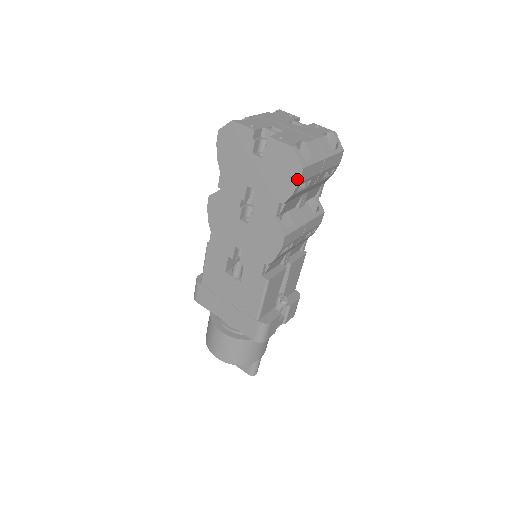
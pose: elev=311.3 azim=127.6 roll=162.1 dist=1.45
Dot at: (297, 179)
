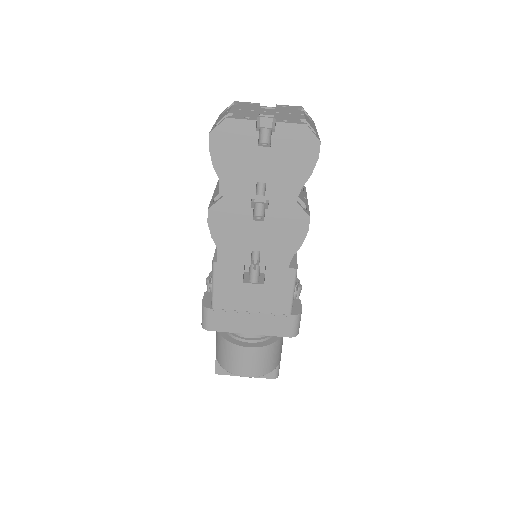
Dot at: (316, 155)
